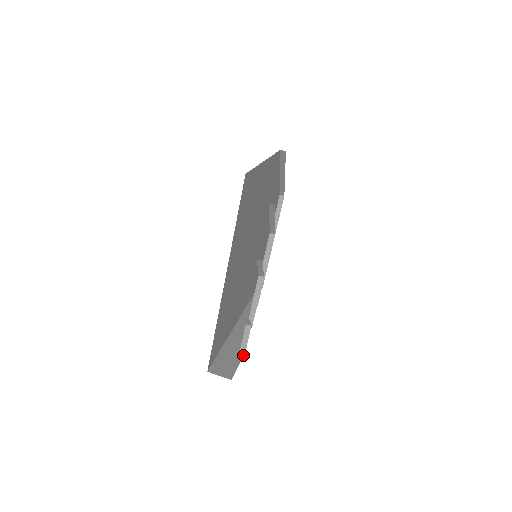
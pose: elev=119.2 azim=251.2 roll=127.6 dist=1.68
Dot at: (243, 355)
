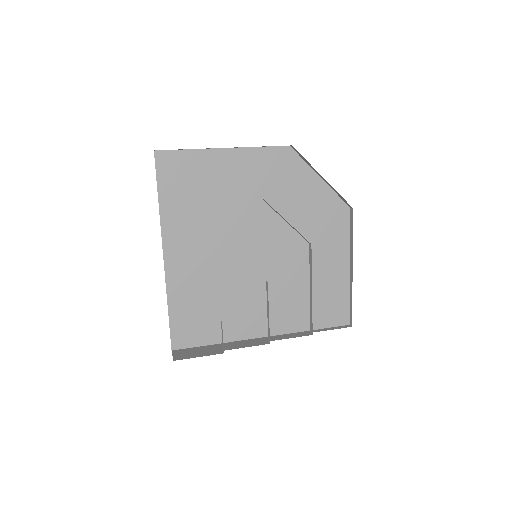
Dot at: occluded
